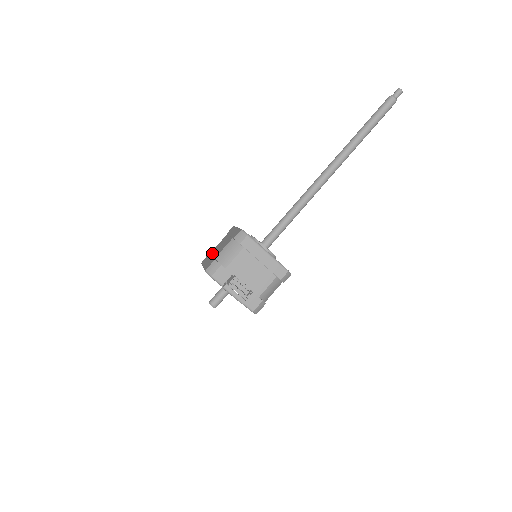
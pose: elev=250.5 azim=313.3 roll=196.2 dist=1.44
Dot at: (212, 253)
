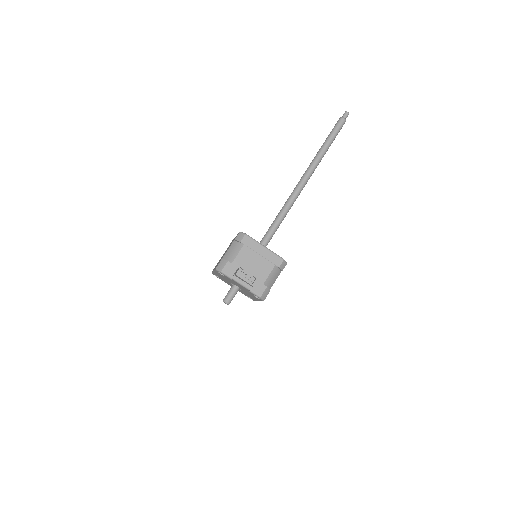
Dot at: occluded
